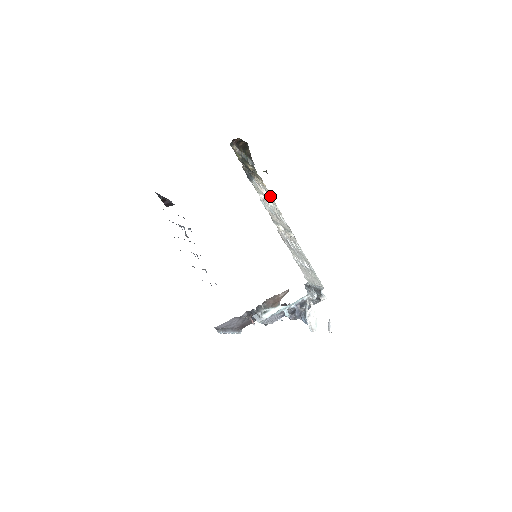
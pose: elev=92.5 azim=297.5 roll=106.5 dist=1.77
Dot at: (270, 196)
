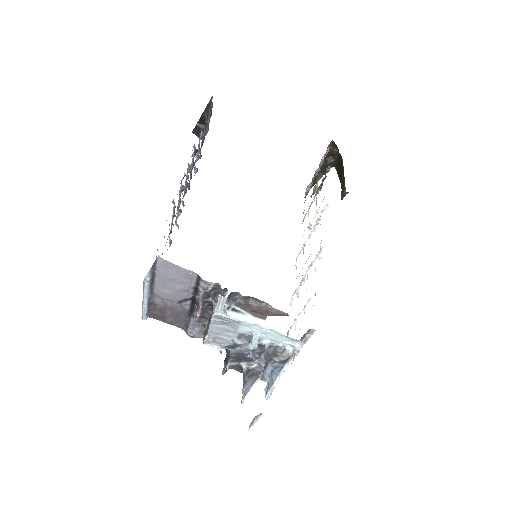
Dot at: (311, 227)
